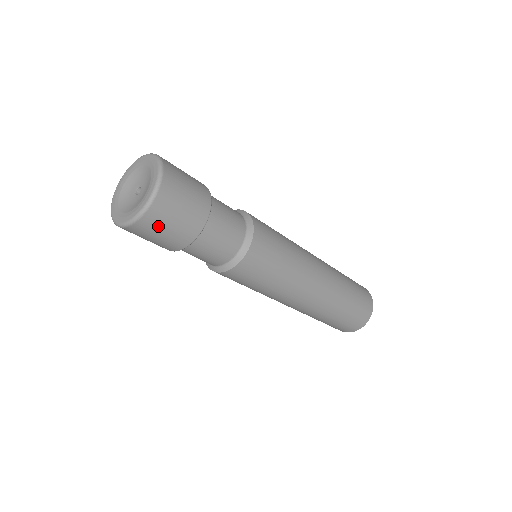
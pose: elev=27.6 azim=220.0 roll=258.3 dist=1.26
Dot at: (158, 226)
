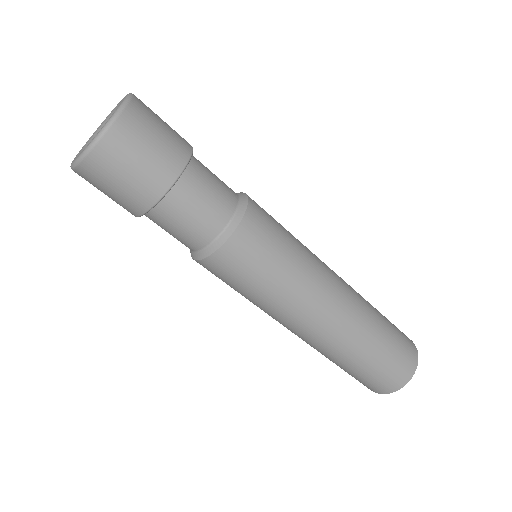
Dot at: (135, 142)
